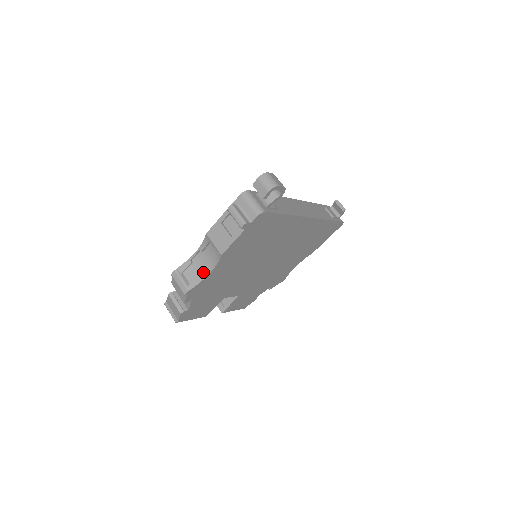
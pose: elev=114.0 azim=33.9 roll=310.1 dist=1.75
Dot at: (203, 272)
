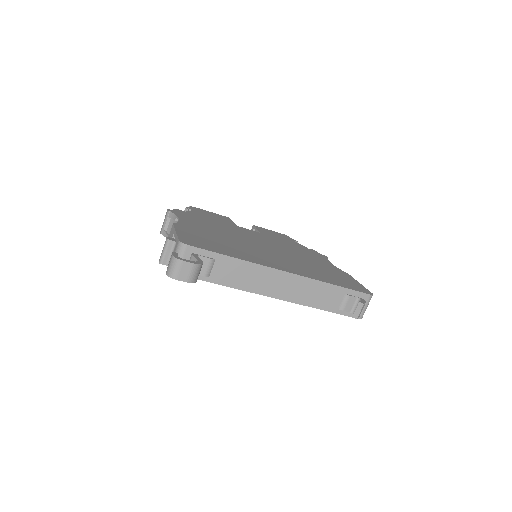
Dot at: occluded
